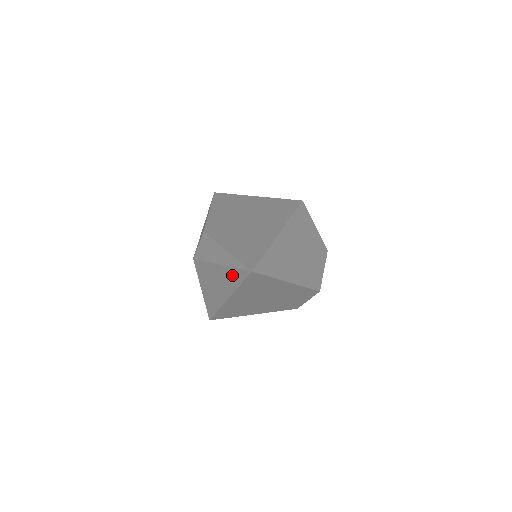
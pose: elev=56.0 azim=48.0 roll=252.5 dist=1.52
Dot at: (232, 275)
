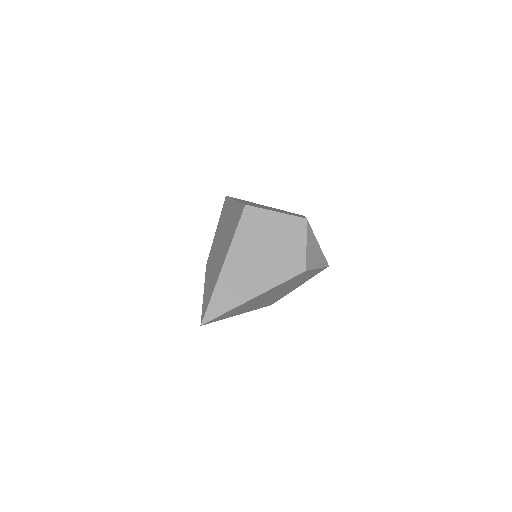
Dot at: occluded
